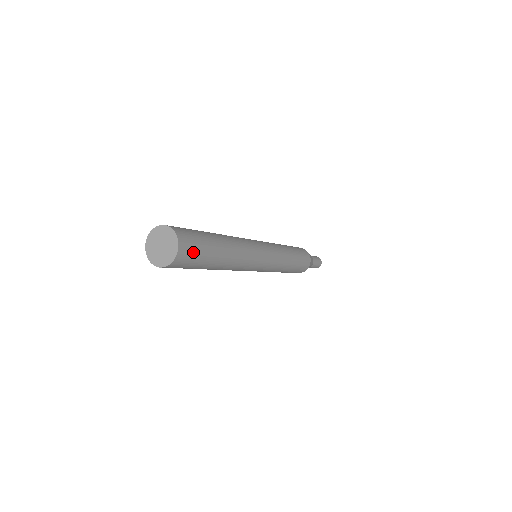
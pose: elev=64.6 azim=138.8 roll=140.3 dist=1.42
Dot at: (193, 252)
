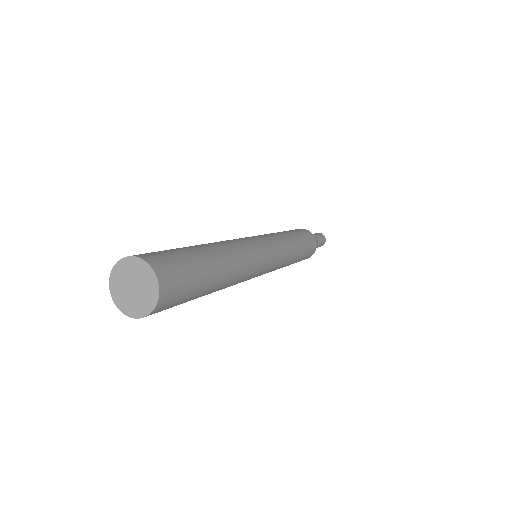
Dot at: (177, 270)
